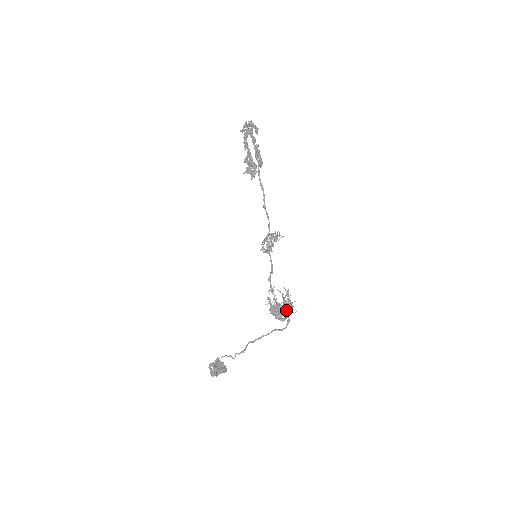
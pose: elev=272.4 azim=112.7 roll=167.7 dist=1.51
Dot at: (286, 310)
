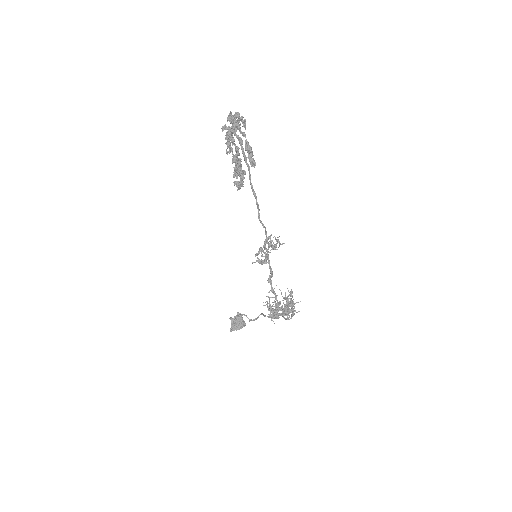
Dot at: (285, 313)
